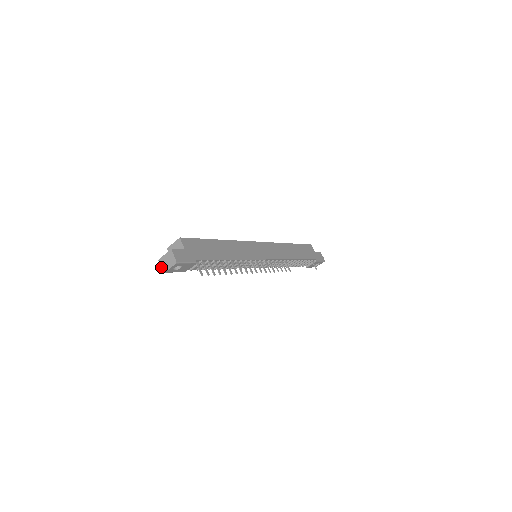
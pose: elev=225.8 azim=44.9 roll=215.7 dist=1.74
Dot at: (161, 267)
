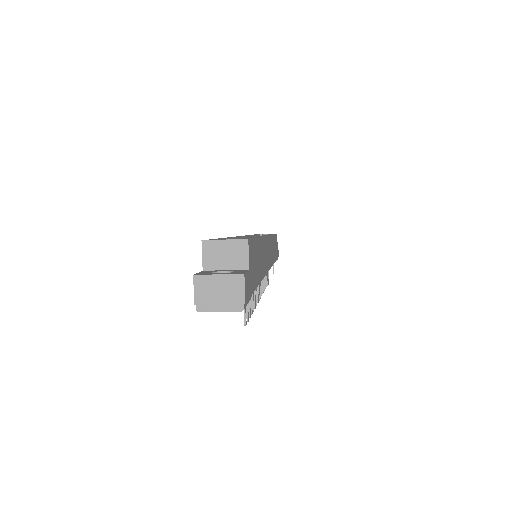
Dot at: (194, 295)
